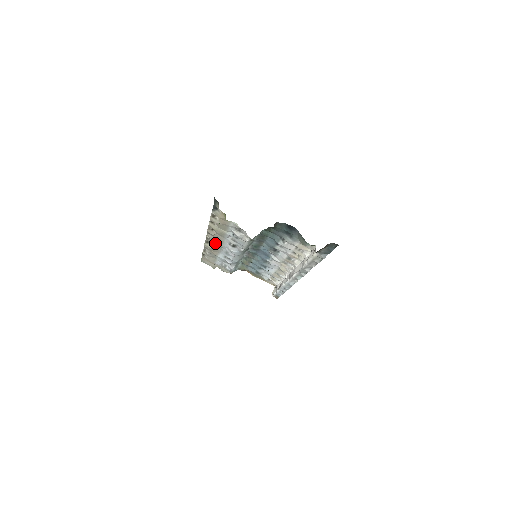
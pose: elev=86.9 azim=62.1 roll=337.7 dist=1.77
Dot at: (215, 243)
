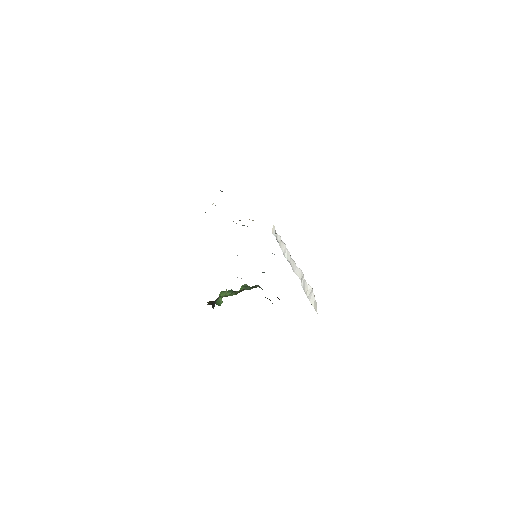
Dot at: occluded
